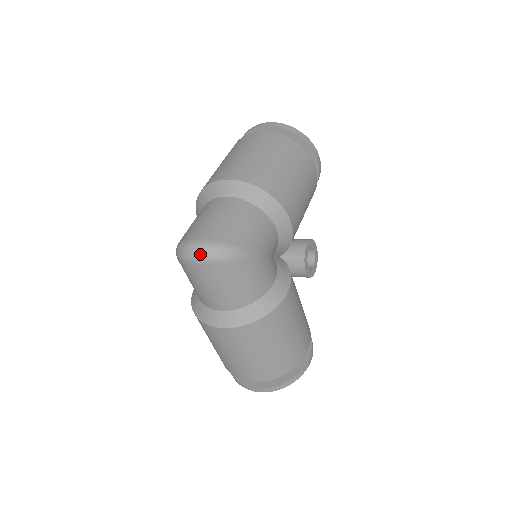
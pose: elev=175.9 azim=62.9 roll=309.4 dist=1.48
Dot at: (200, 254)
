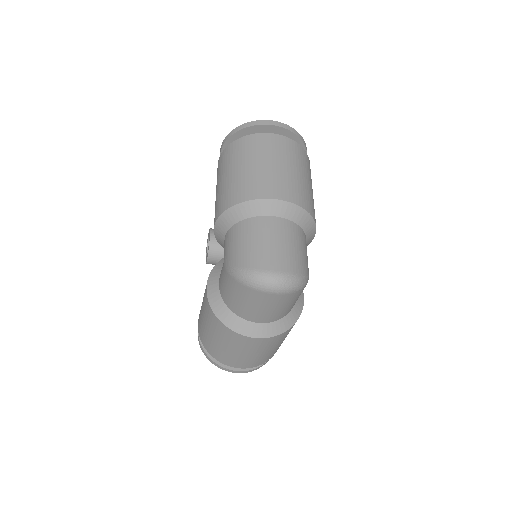
Dot at: (283, 287)
